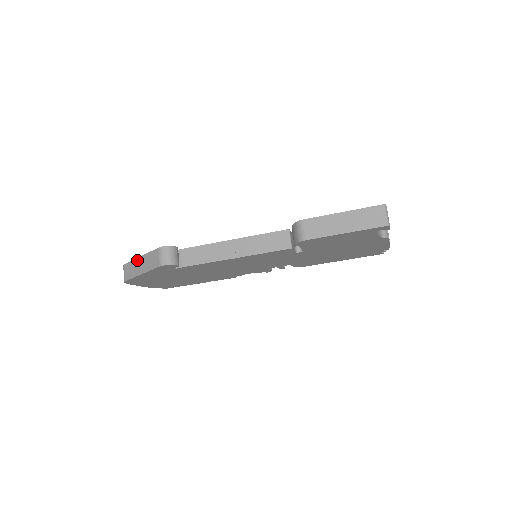
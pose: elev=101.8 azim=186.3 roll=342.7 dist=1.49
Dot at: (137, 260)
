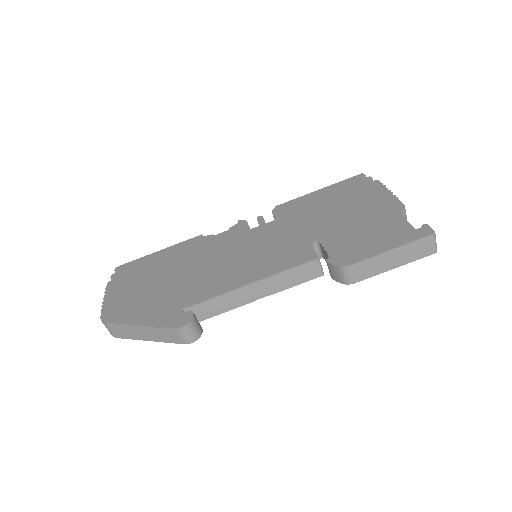
Dot at: (134, 328)
